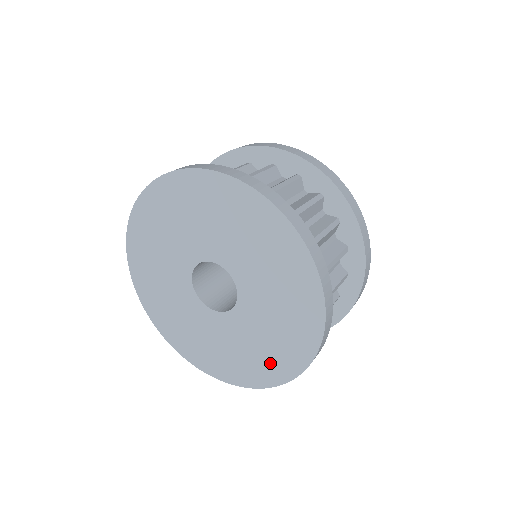
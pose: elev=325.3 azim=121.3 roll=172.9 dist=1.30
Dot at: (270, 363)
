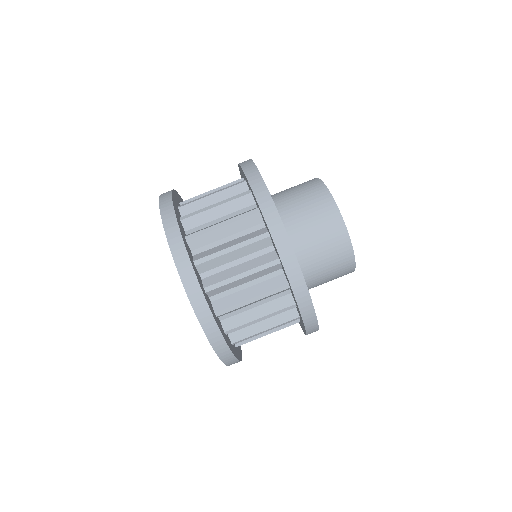
Dot at: occluded
